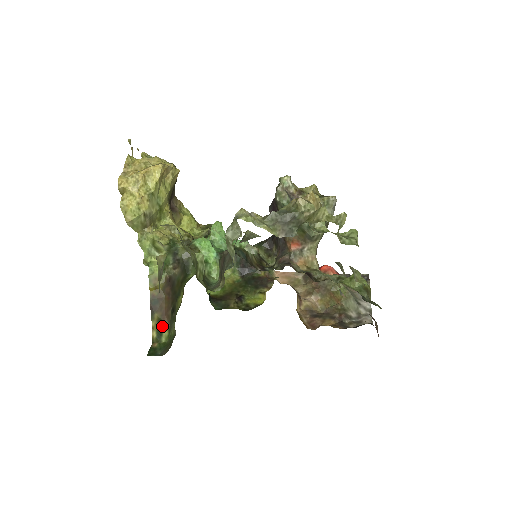
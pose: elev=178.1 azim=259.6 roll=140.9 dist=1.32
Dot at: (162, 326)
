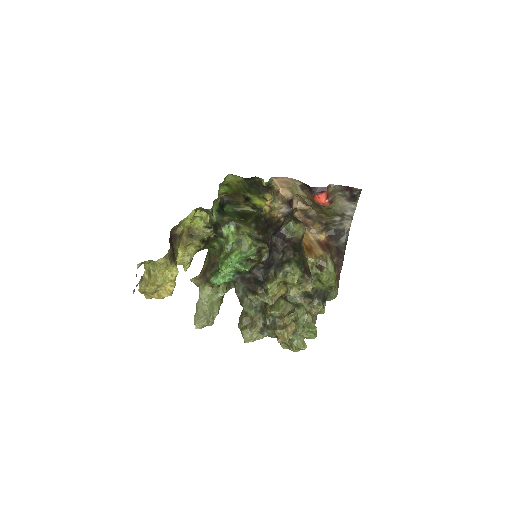
Dot at: occluded
